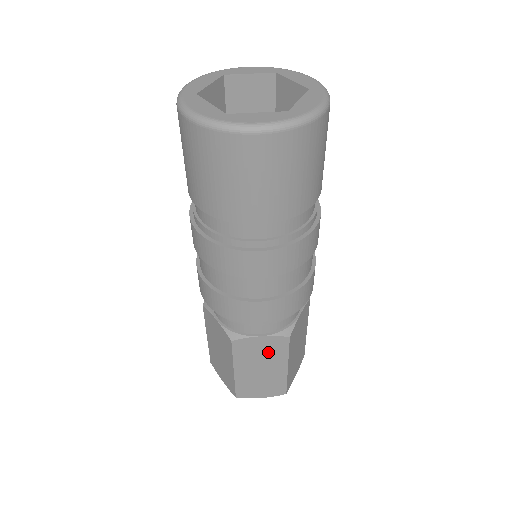
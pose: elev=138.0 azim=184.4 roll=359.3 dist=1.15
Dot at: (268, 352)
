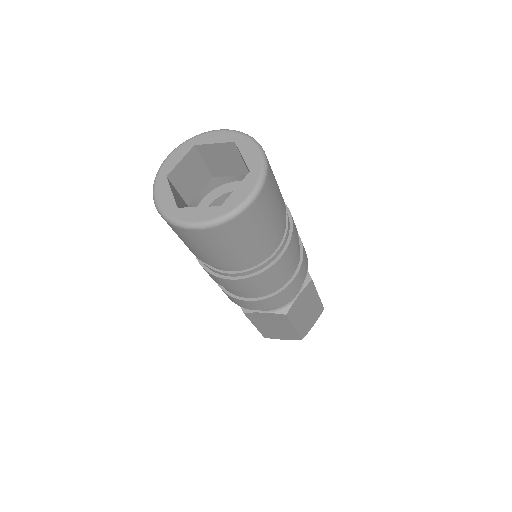
Dot at: (306, 299)
